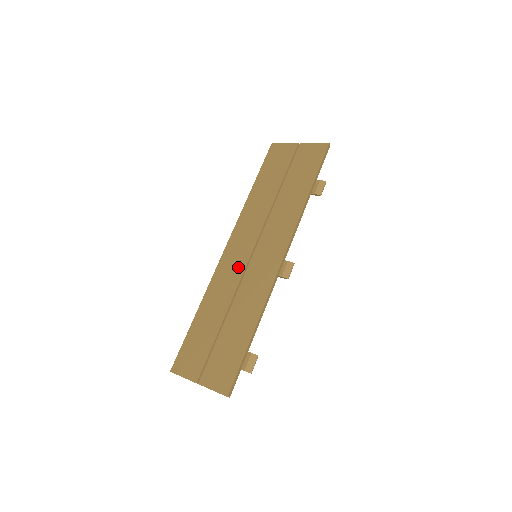
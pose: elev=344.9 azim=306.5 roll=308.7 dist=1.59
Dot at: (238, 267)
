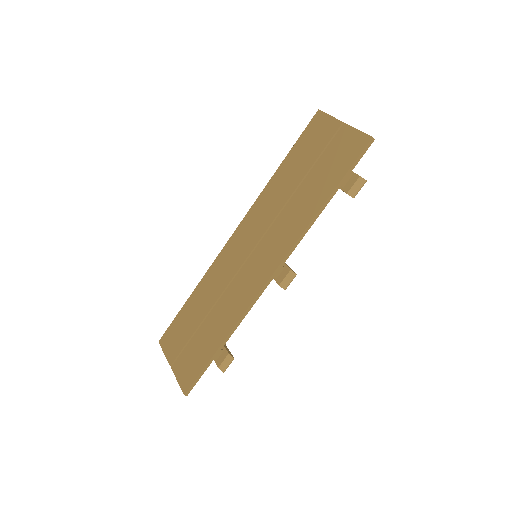
Dot at: (234, 263)
